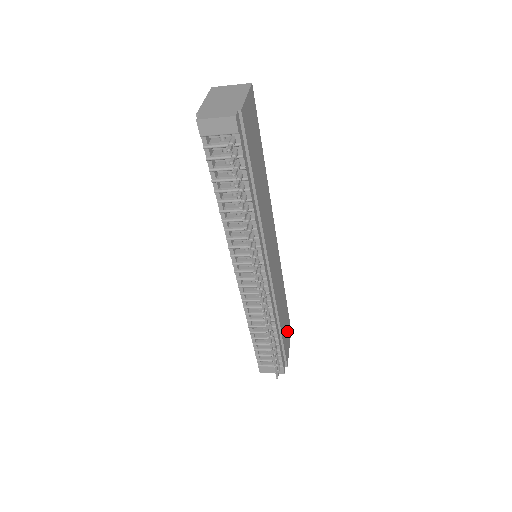
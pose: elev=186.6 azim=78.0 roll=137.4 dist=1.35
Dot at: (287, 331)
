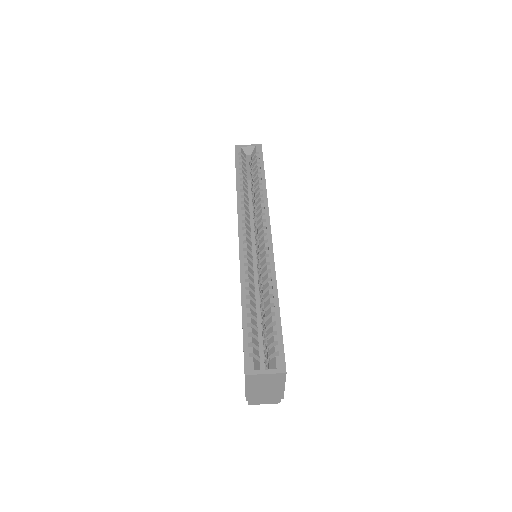
Dot at: occluded
